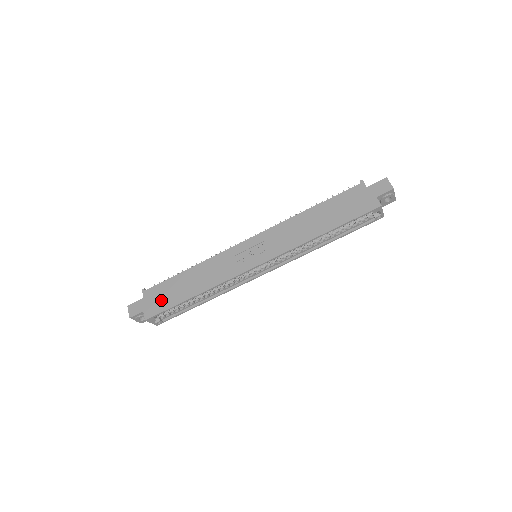
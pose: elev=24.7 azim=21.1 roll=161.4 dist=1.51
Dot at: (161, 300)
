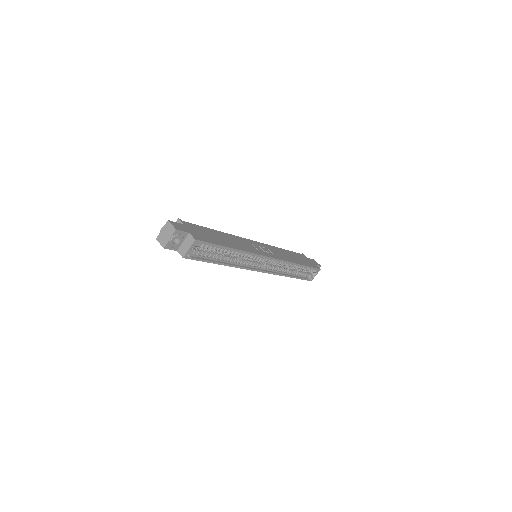
Dot at: (204, 235)
